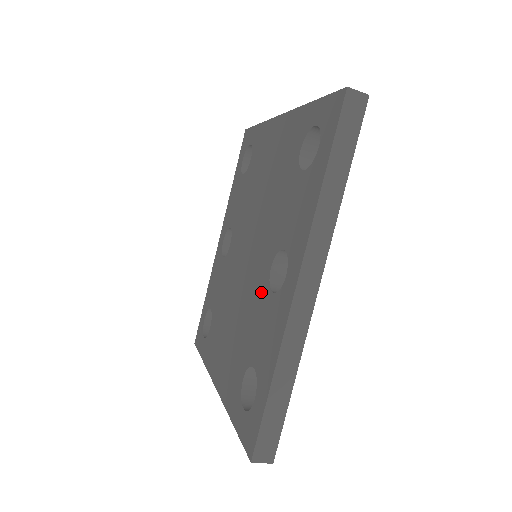
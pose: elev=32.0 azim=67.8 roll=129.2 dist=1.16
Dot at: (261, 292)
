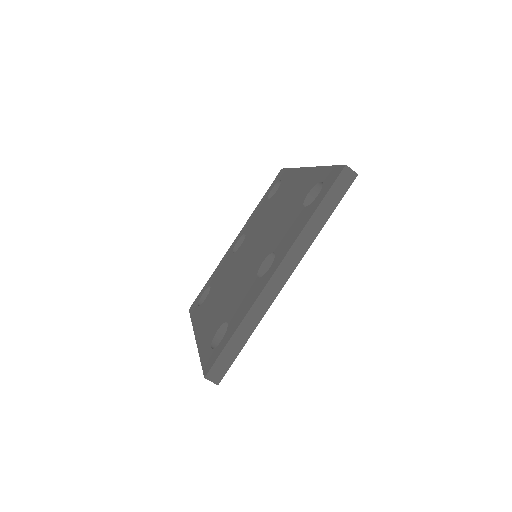
Dot at: (250, 277)
